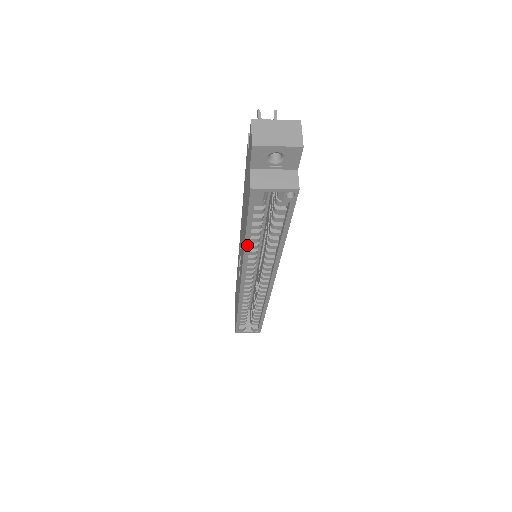
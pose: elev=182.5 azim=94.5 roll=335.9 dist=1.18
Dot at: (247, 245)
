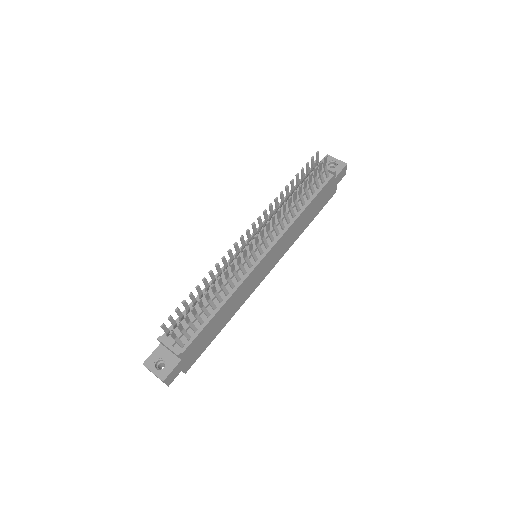
Dot at: occluded
